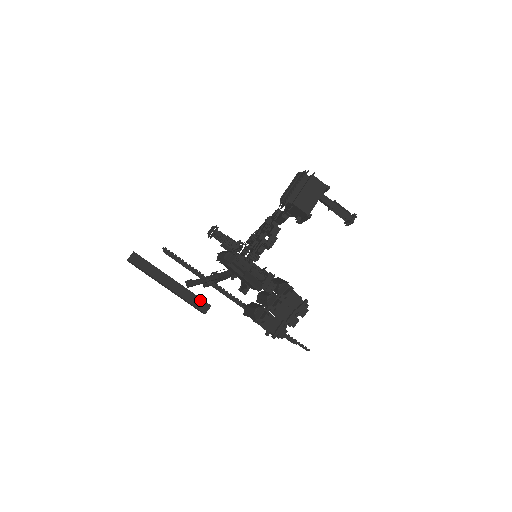
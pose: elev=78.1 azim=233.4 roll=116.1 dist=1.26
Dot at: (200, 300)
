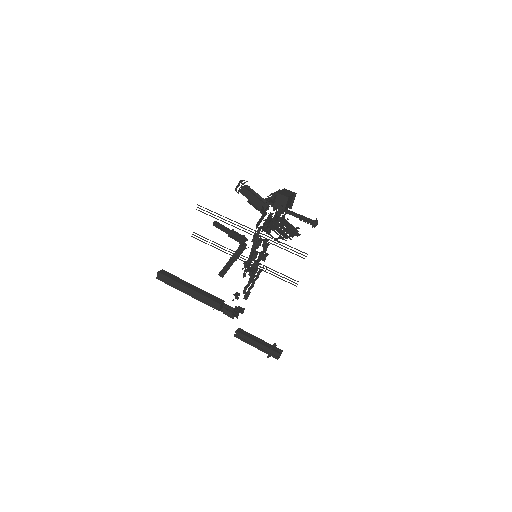
Dot at: (215, 297)
